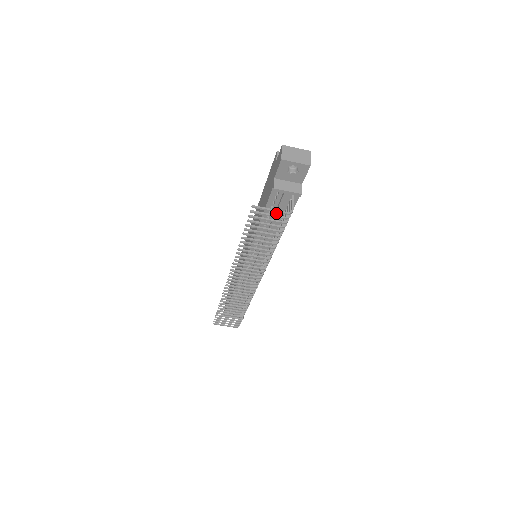
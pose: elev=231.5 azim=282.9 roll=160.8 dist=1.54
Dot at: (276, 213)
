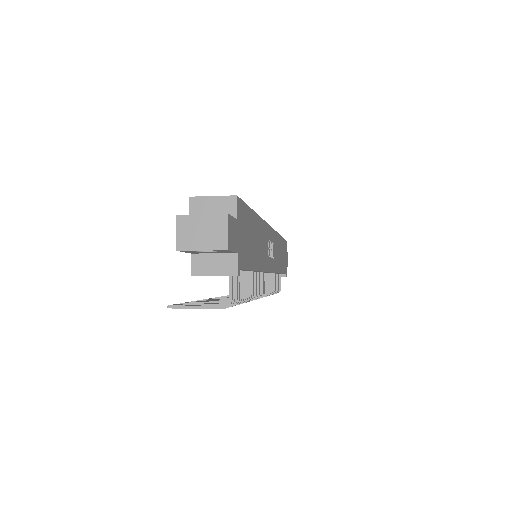
Dot at: occluded
